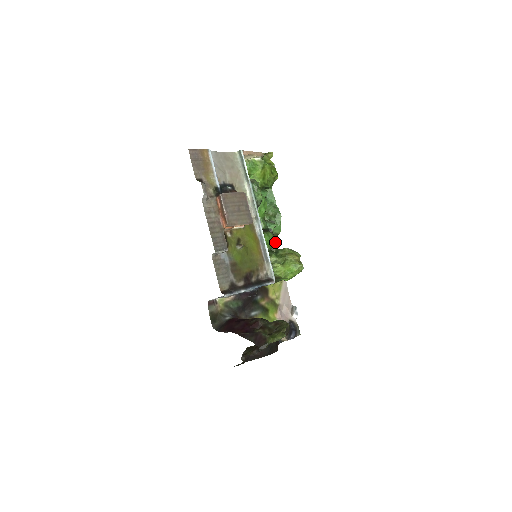
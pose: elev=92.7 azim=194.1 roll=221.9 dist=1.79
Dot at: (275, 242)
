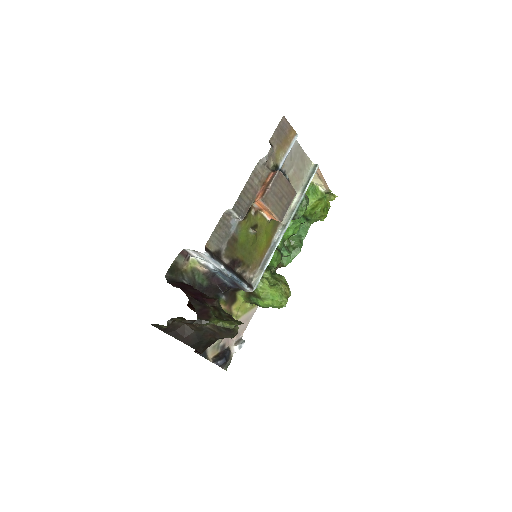
Dot at: occluded
